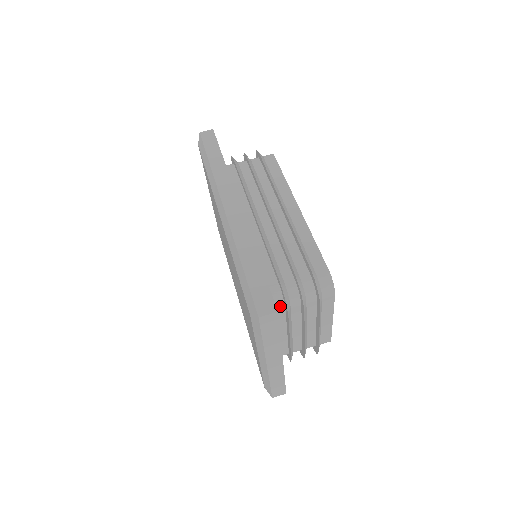
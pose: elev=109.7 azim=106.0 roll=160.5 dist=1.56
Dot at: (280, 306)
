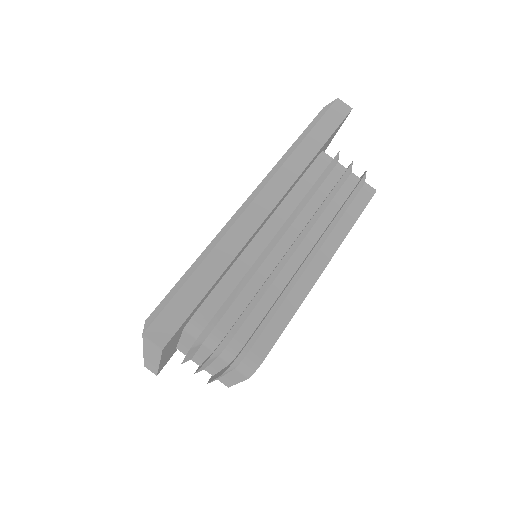
Dot at: (194, 334)
